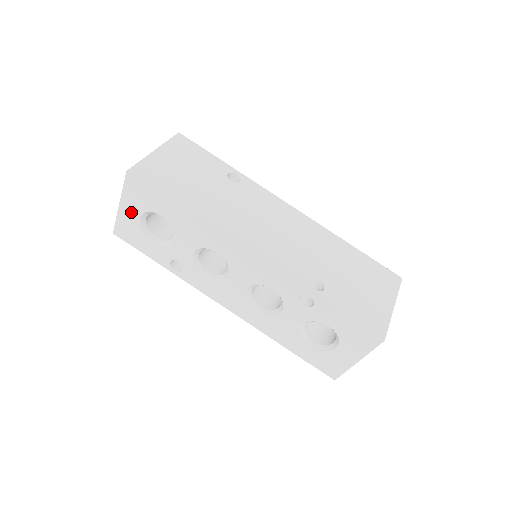
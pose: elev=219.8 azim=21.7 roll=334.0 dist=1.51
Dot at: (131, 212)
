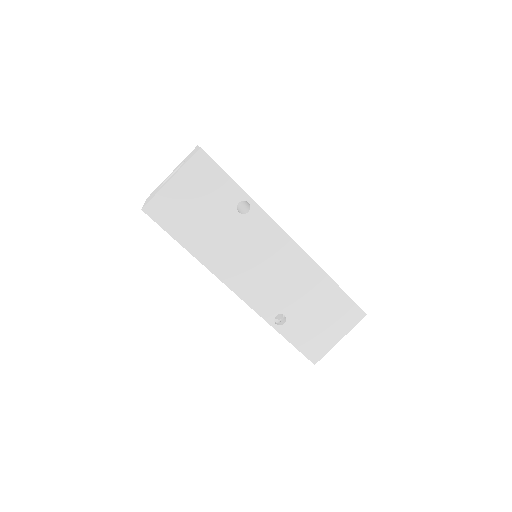
Dot at: occluded
